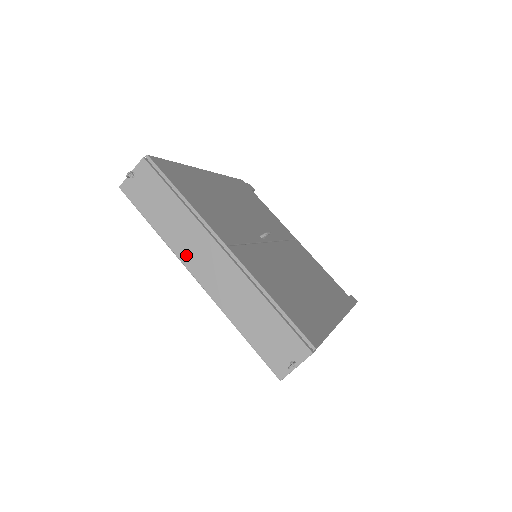
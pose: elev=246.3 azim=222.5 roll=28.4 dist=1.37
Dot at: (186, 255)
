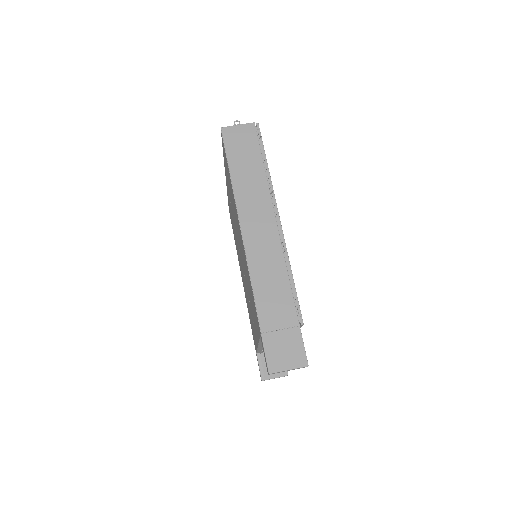
Dot at: occluded
